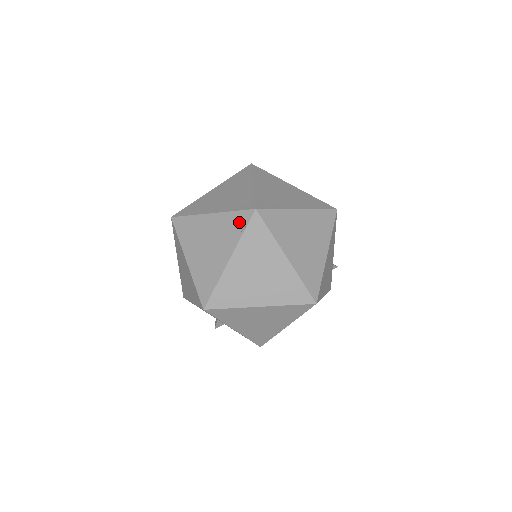
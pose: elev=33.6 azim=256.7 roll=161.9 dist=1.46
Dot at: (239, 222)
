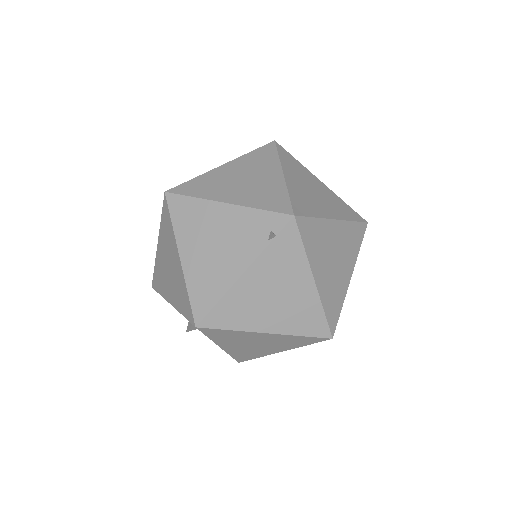
Dot at: (267, 226)
